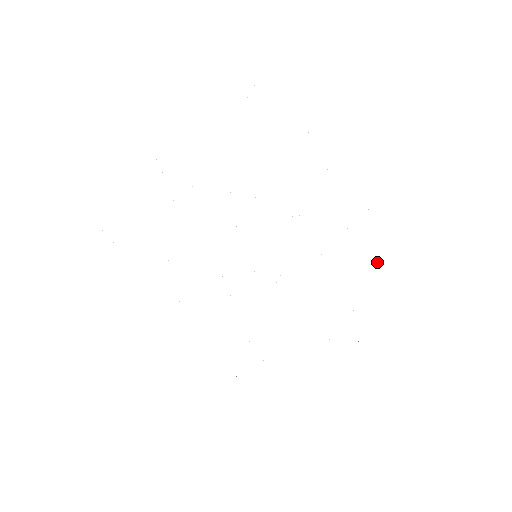
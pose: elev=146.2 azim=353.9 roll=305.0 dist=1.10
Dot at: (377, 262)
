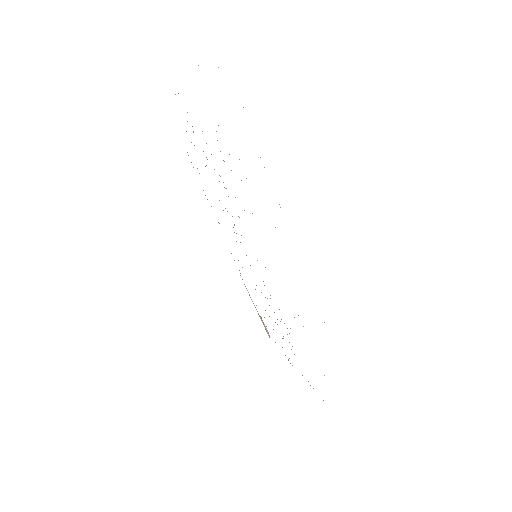
Dot at: occluded
